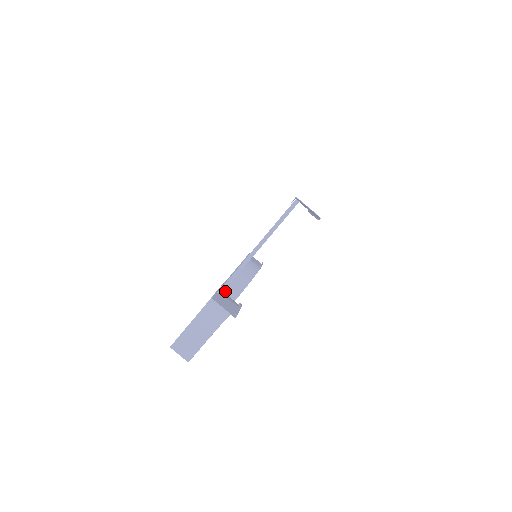
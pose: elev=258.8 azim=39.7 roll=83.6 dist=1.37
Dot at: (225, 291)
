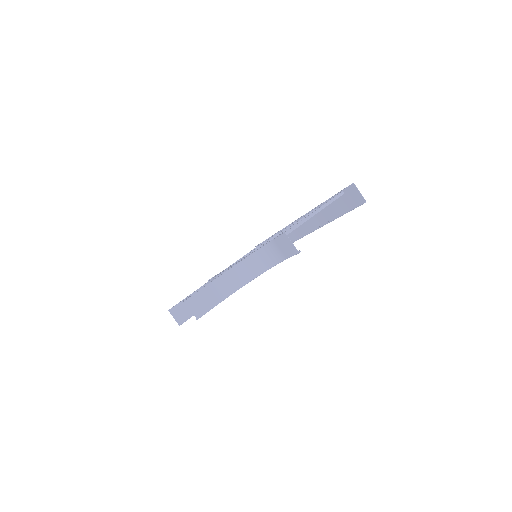
Dot at: occluded
